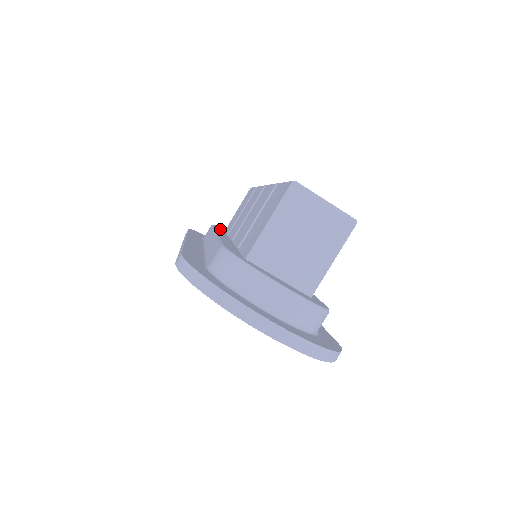
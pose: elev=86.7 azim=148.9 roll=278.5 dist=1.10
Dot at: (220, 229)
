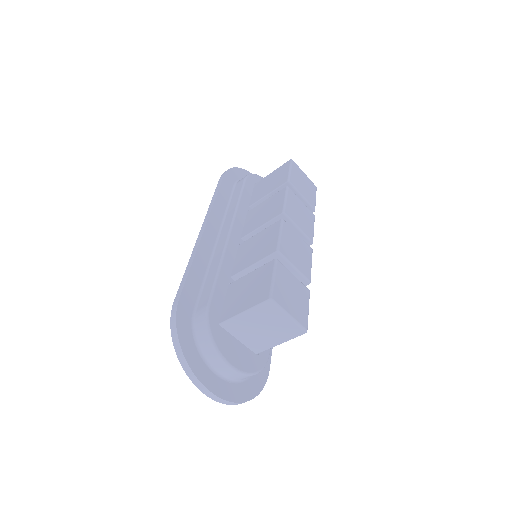
Dot at: (249, 190)
